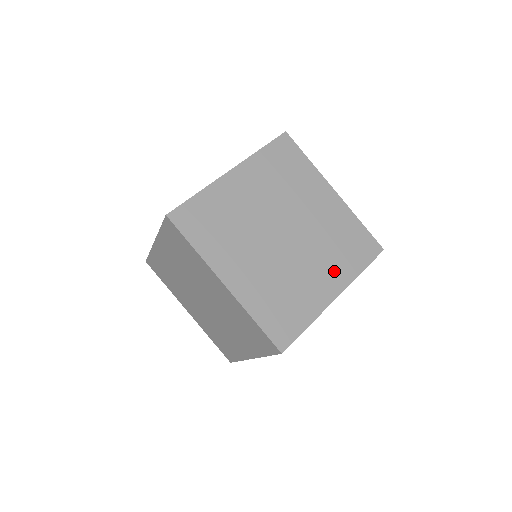
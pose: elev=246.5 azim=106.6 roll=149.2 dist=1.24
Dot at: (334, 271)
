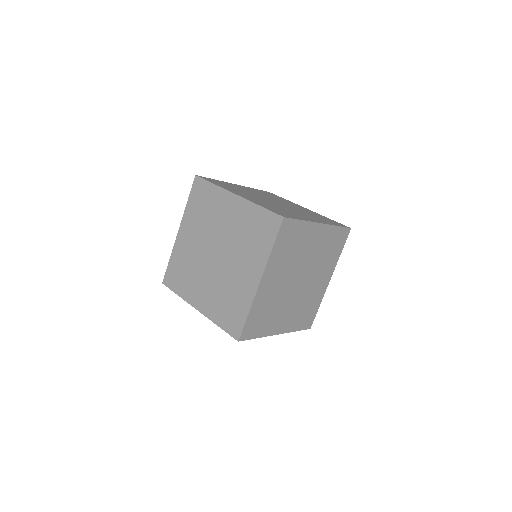
Dot at: (316, 219)
